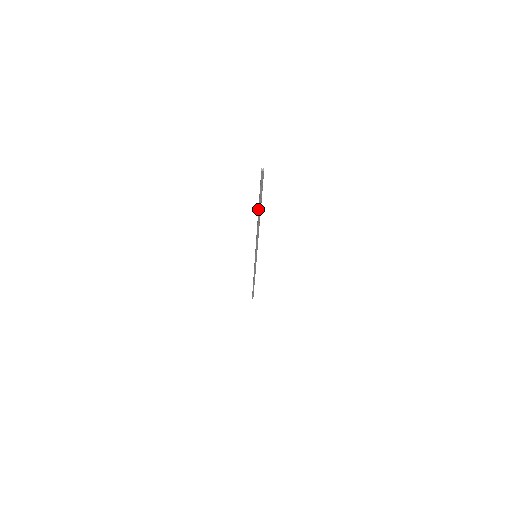
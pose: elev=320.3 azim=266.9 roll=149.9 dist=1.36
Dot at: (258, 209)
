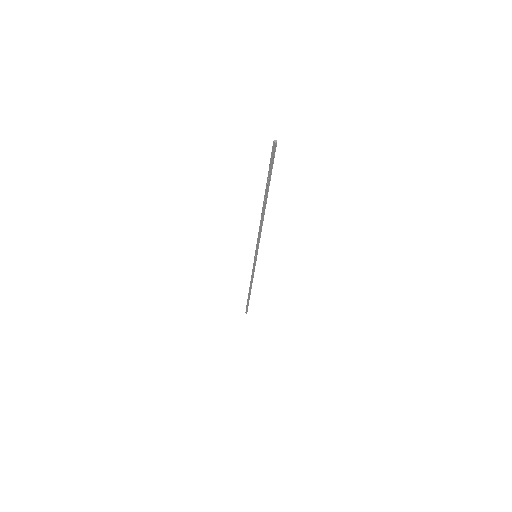
Dot at: (265, 194)
